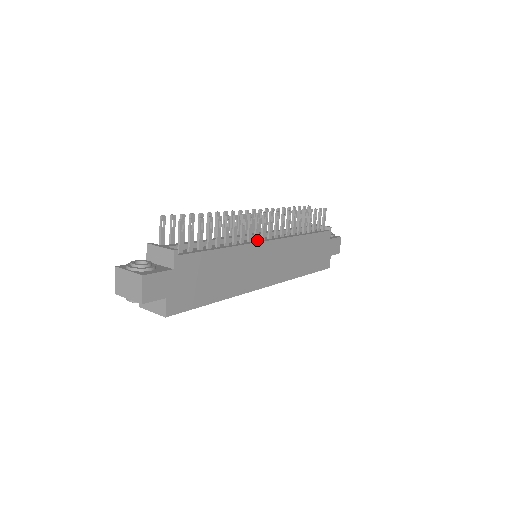
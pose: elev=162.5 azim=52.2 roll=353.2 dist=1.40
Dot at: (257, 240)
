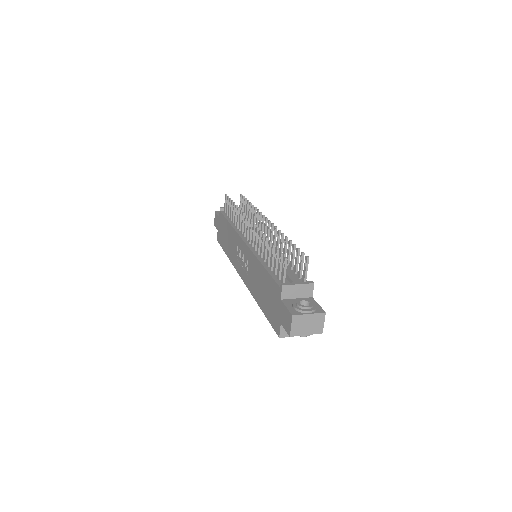
Dot at: occluded
